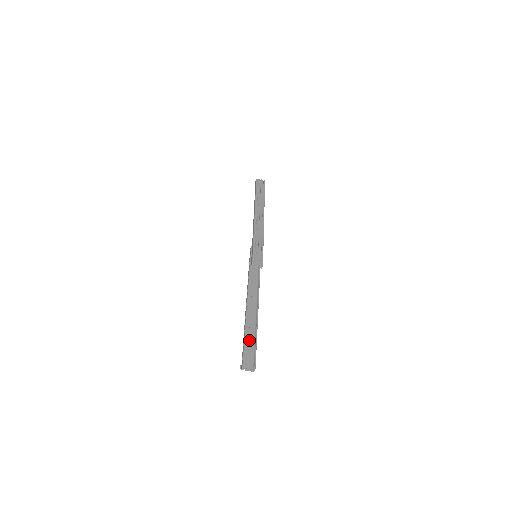
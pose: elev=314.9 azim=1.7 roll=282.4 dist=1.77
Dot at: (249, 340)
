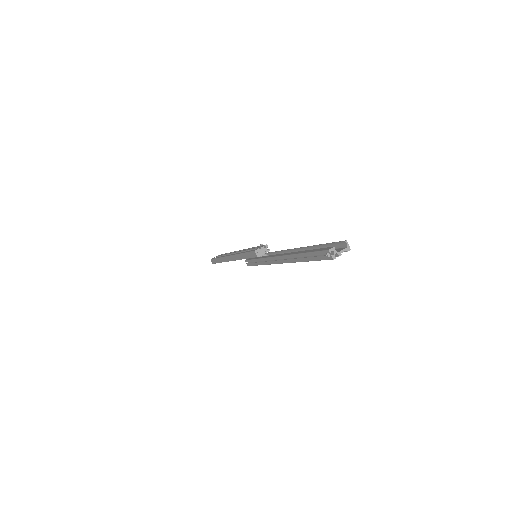
Dot at: occluded
